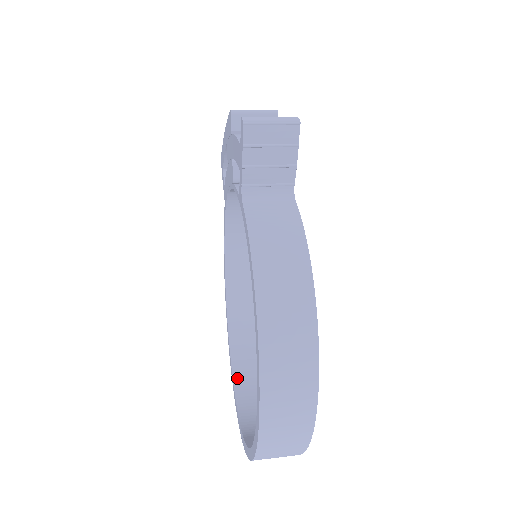
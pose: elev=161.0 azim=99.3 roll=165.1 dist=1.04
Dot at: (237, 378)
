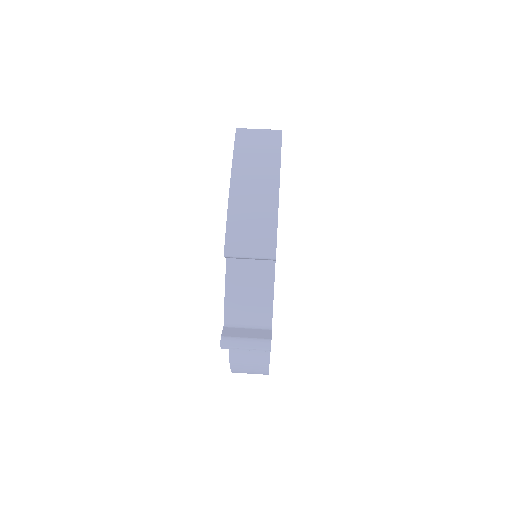
Dot at: occluded
